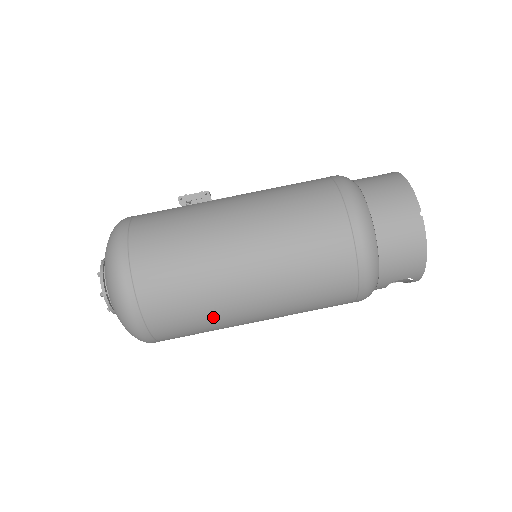
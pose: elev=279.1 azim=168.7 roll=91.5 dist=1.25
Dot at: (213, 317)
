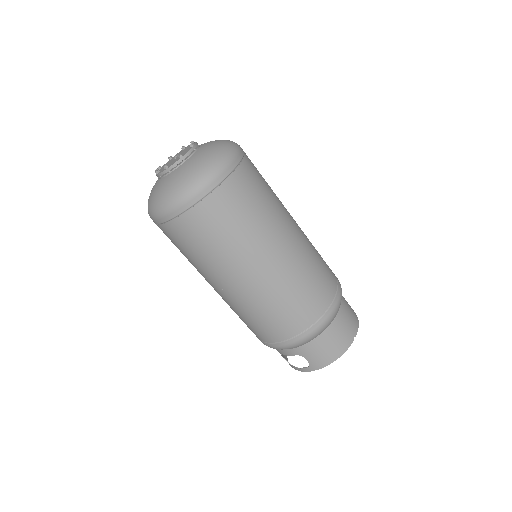
Dot at: (224, 252)
